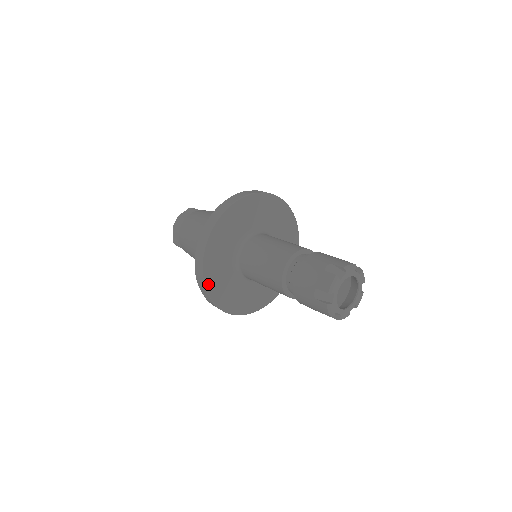
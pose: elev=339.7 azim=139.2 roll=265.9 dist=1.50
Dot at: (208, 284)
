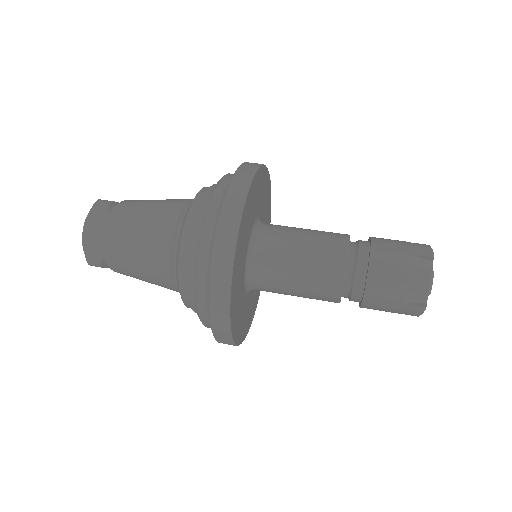
Dot at: (232, 326)
